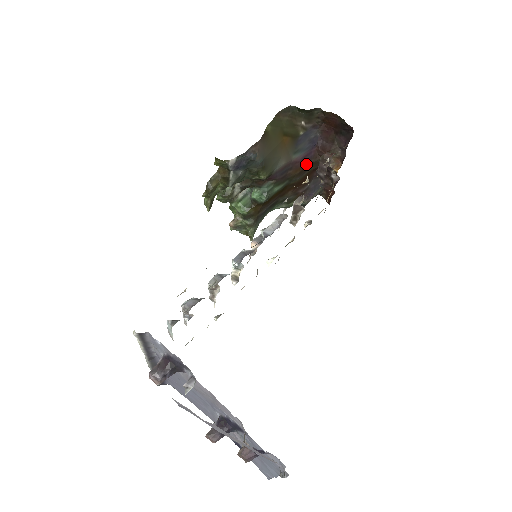
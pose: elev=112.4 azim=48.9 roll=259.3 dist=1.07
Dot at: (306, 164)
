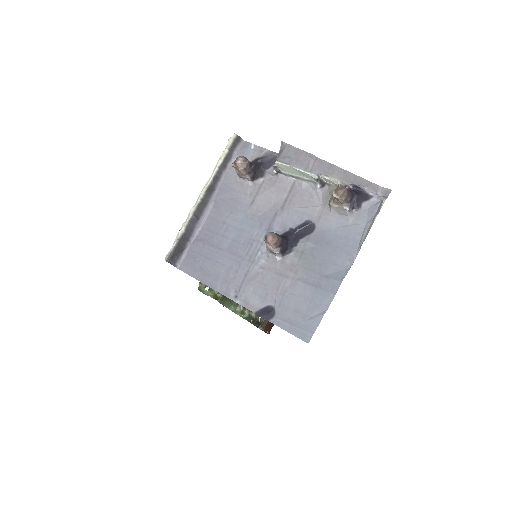
Dot at: occluded
